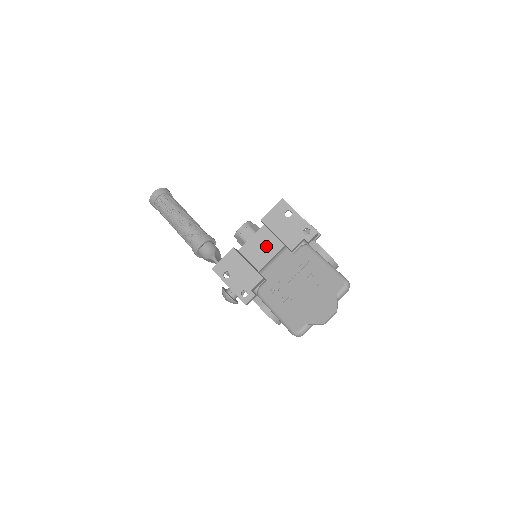
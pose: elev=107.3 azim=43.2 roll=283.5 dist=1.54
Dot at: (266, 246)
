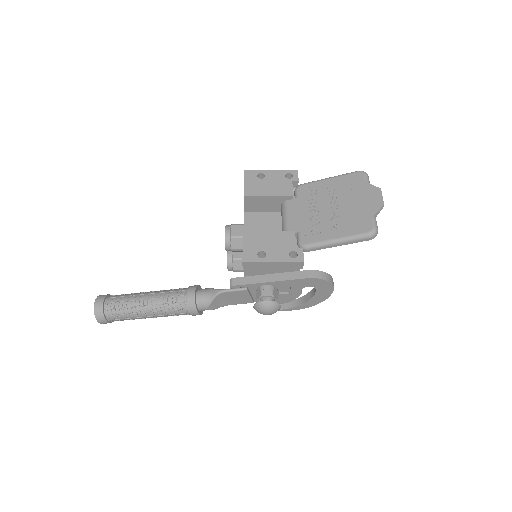
Dot at: (263, 225)
